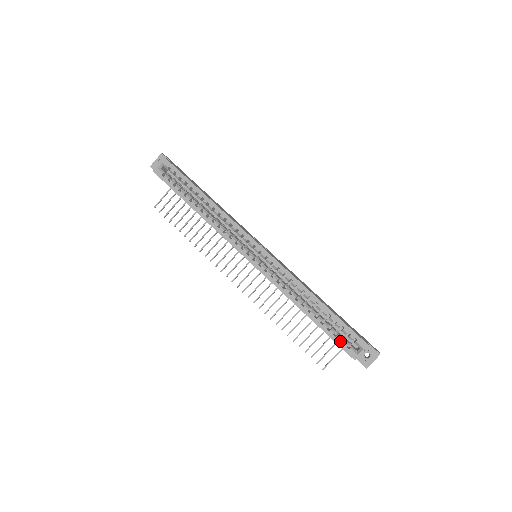
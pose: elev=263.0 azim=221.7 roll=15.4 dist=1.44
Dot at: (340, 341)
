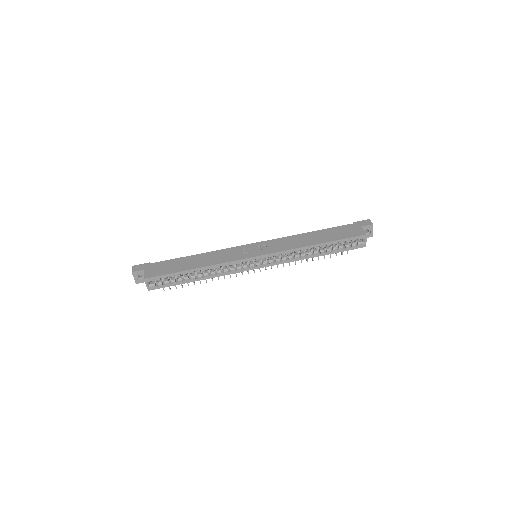
Dot at: (350, 247)
